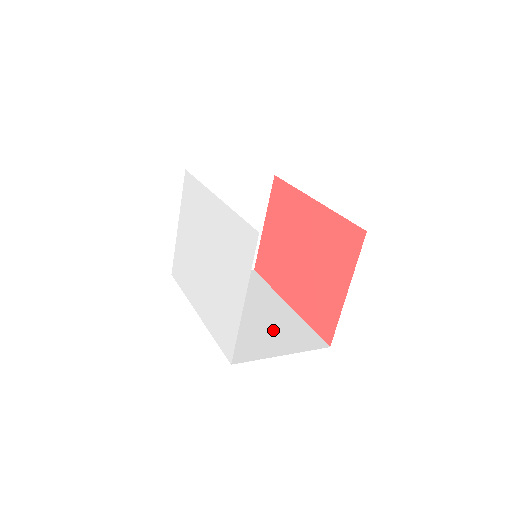
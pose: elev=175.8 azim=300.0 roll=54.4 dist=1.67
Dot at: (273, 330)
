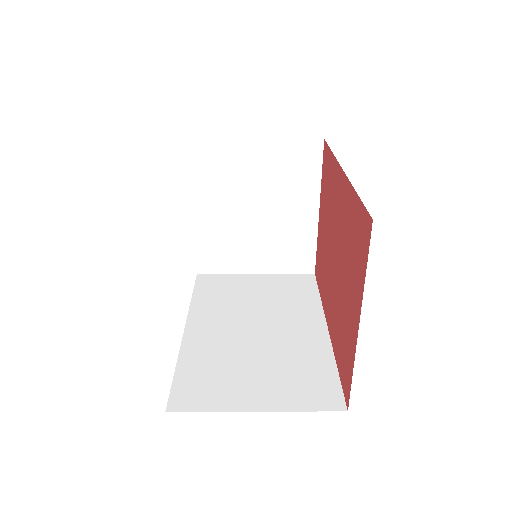
Dot at: (272, 367)
